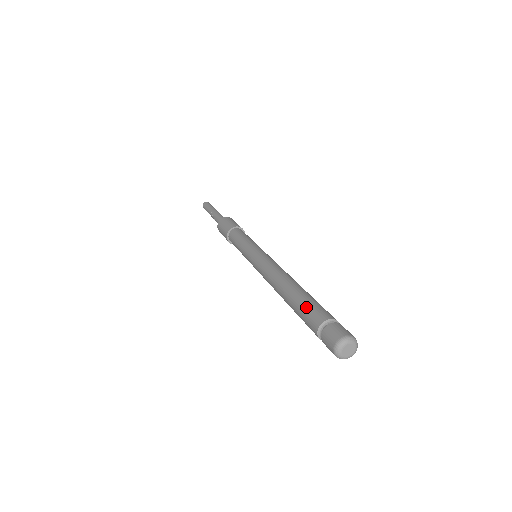
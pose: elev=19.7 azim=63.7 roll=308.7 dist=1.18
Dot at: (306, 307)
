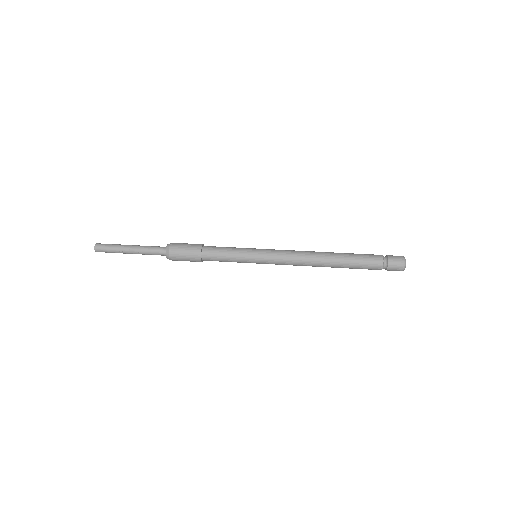
Dot at: (362, 259)
